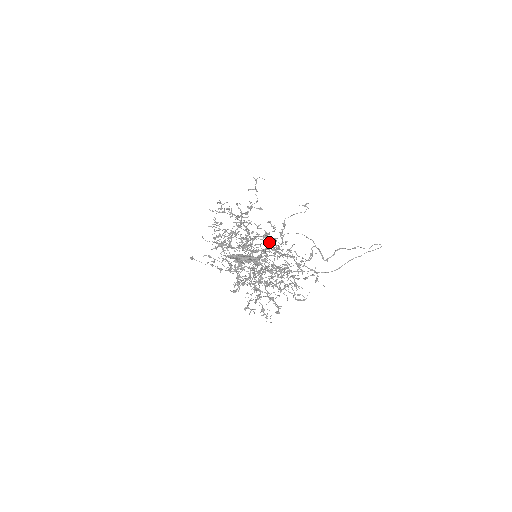
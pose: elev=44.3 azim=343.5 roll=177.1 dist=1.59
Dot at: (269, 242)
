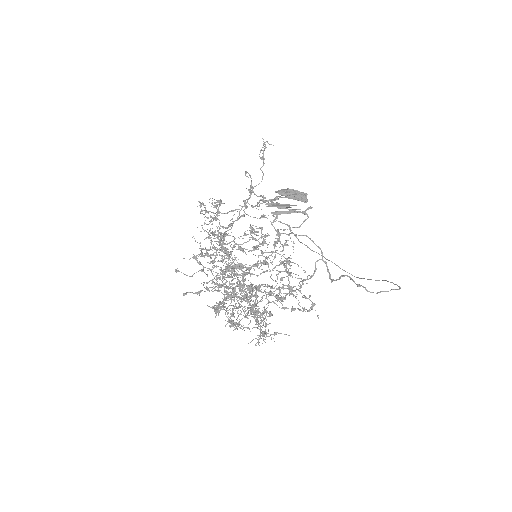
Dot at: occluded
